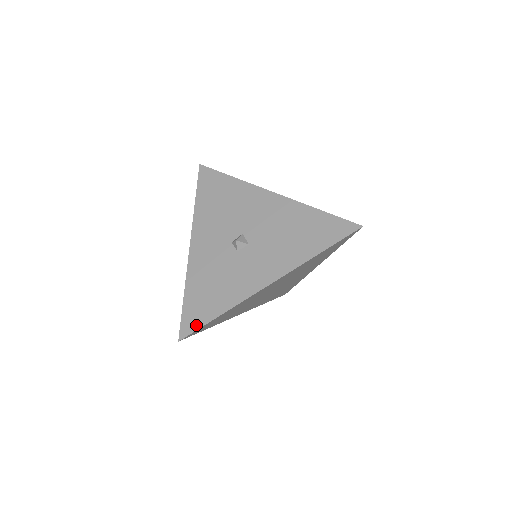
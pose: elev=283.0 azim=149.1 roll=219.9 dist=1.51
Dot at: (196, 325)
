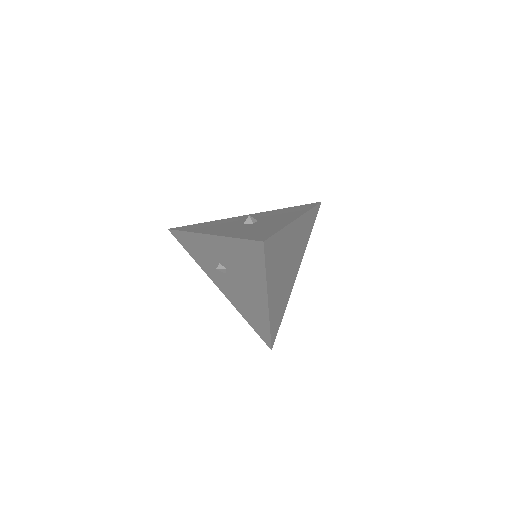
Dot at: (268, 236)
